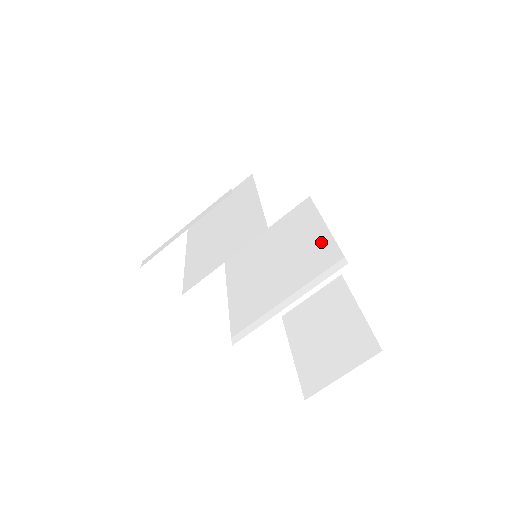
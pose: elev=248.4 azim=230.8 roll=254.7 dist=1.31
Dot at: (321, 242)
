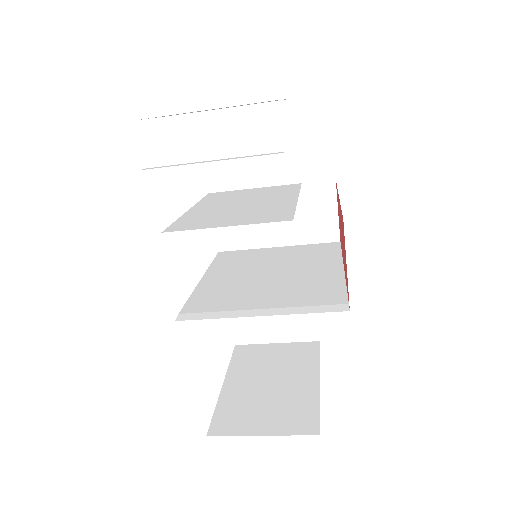
Dot at: (330, 280)
